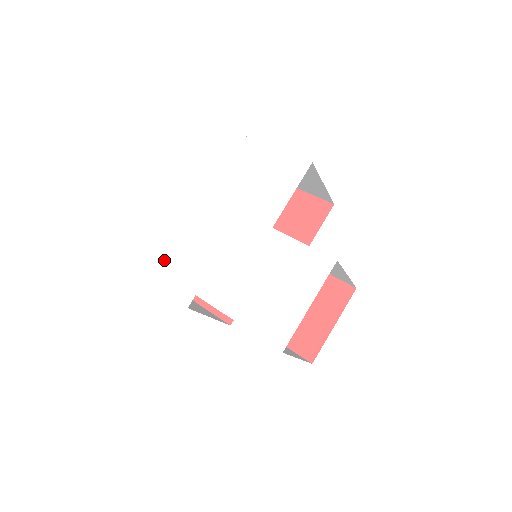
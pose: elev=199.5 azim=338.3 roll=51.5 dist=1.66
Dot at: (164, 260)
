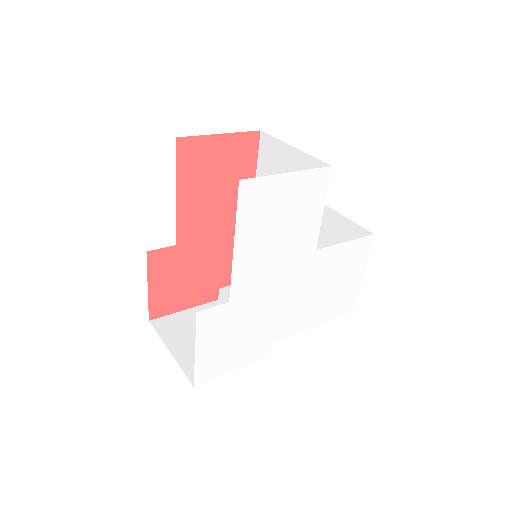
Dot at: (221, 355)
